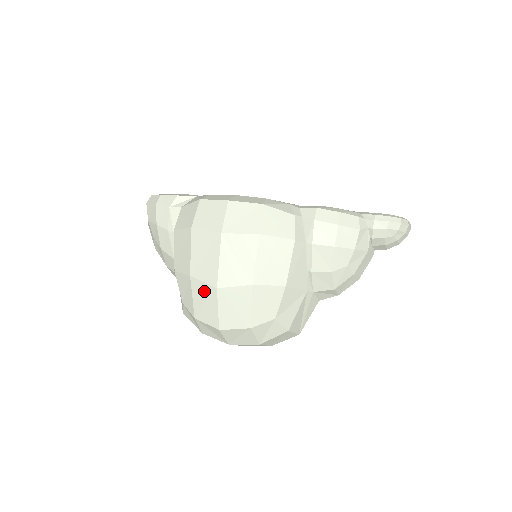
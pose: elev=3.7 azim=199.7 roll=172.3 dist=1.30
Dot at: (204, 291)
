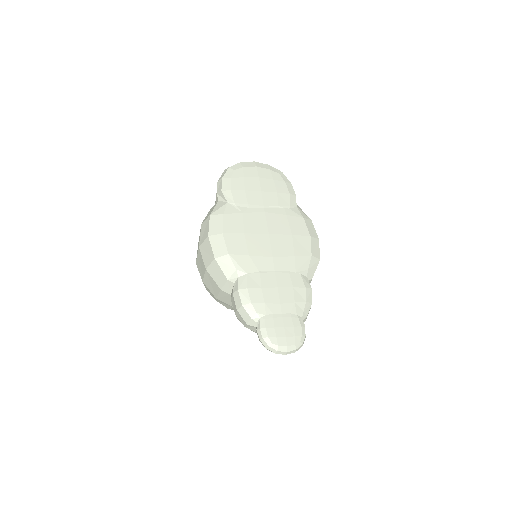
Dot at: occluded
